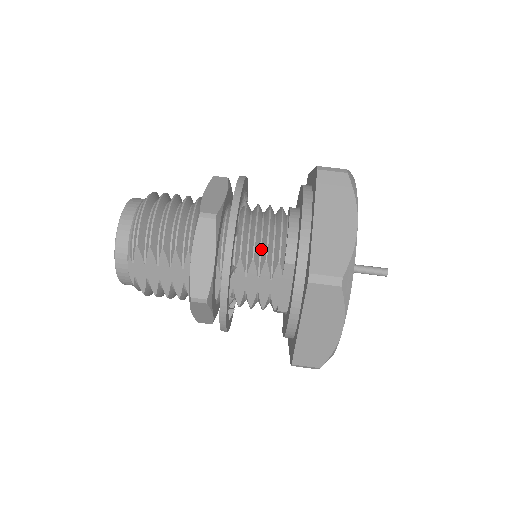
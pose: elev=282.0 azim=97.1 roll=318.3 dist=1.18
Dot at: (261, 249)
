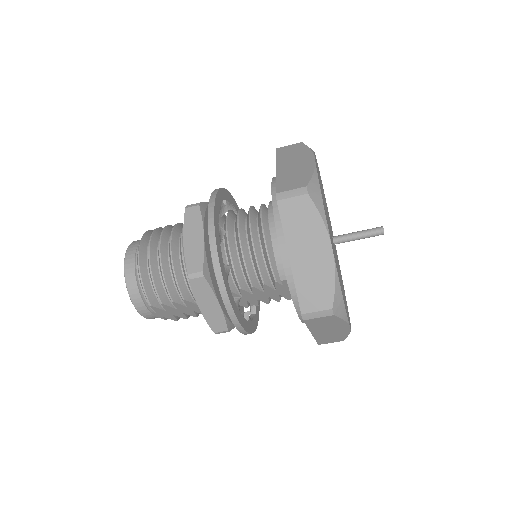
Dot at: (256, 272)
